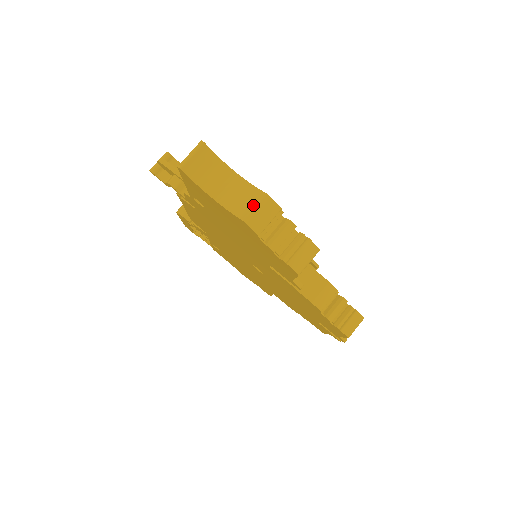
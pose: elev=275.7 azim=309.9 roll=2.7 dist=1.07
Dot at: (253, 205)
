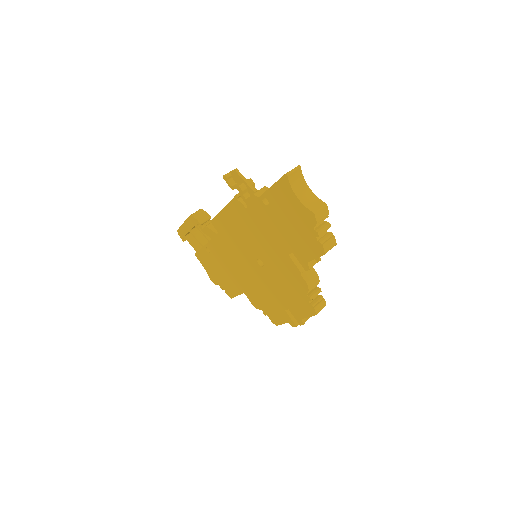
Dot at: (319, 207)
